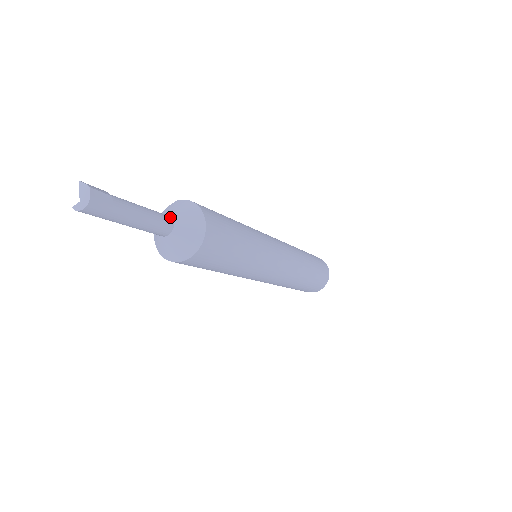
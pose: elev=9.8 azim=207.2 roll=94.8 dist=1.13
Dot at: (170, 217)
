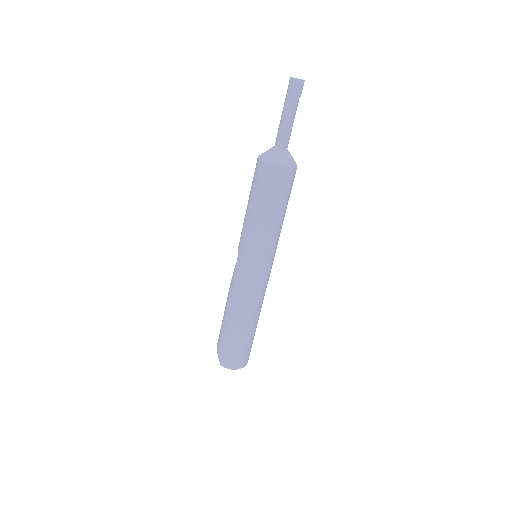
Dot at: occluded
